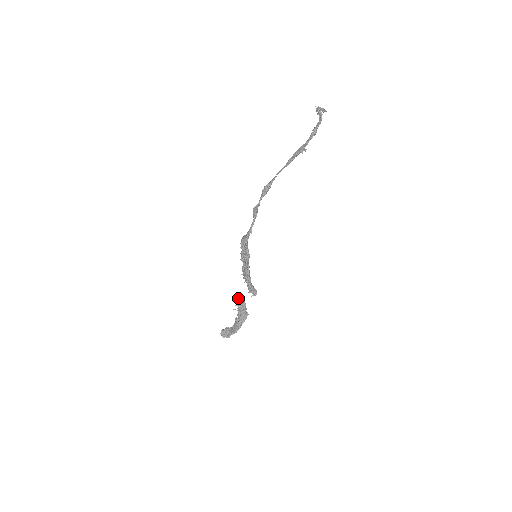
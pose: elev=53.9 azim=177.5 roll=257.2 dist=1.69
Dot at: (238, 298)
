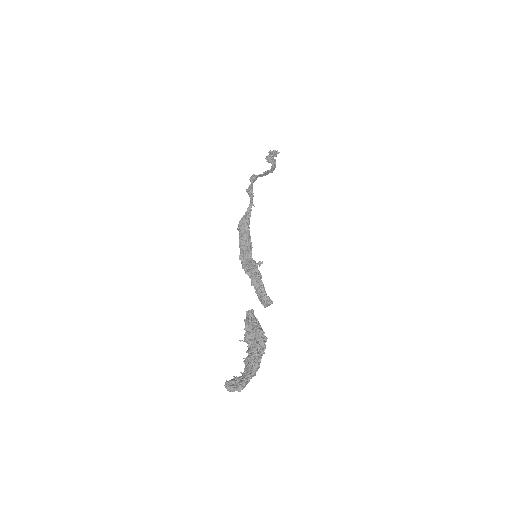
Dot at: occluded
